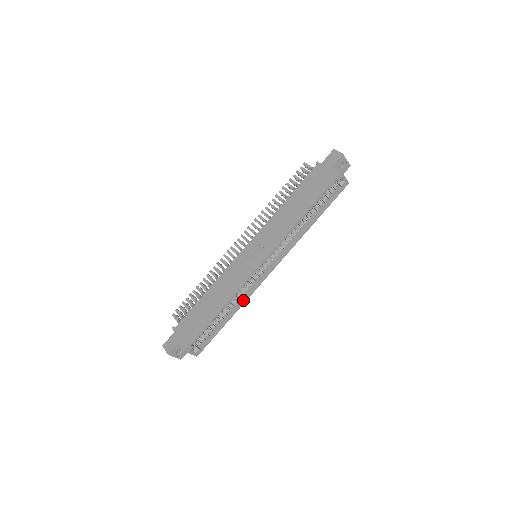
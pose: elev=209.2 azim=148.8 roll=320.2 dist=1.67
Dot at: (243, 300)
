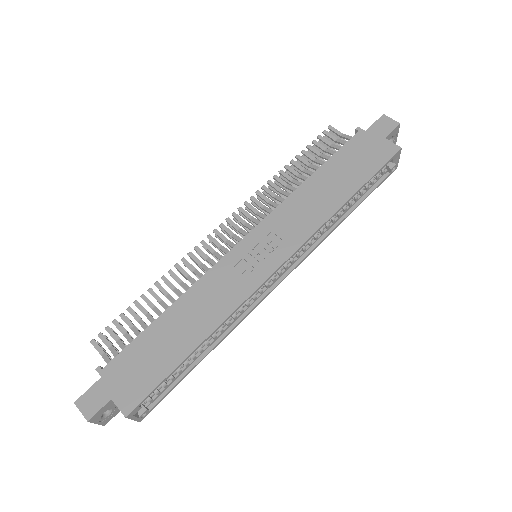
Dot at: (231, 327)
